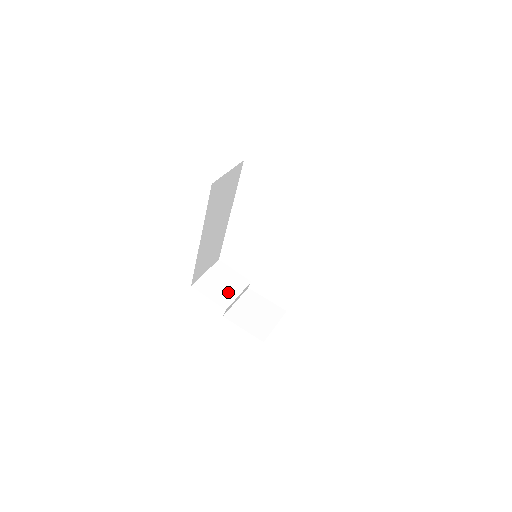
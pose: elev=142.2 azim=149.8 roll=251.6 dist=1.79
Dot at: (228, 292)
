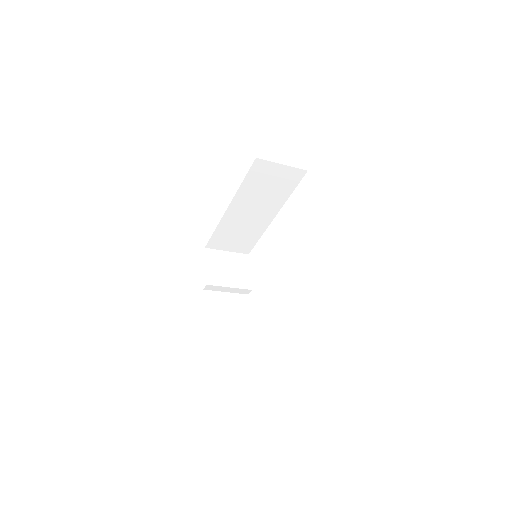
Dot at: (225, 277)
